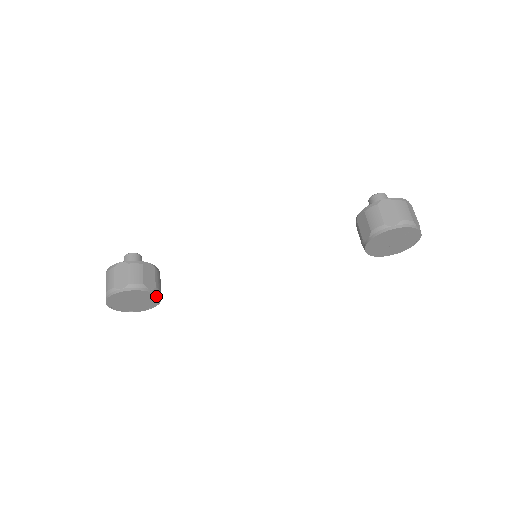
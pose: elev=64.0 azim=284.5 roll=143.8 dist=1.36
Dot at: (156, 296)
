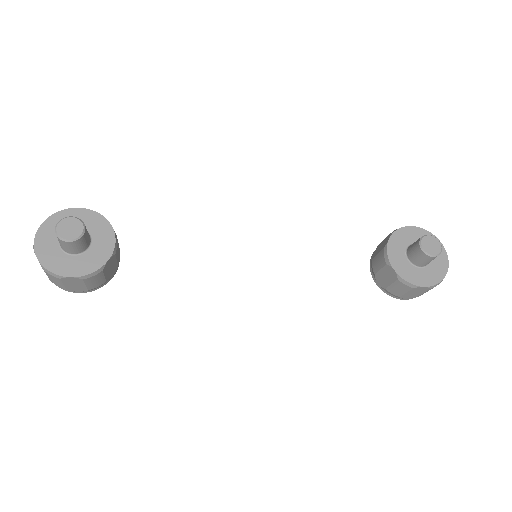
Dot at: occluded
